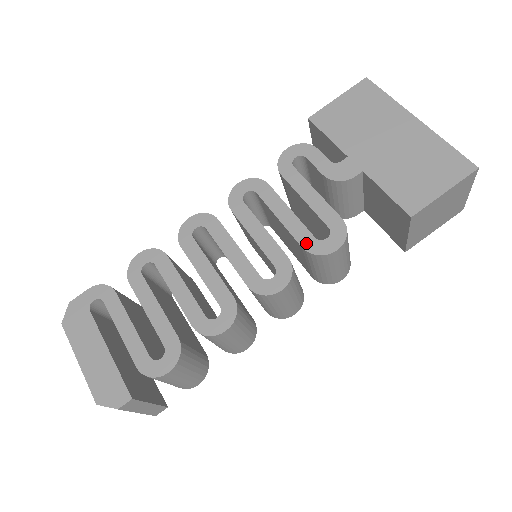
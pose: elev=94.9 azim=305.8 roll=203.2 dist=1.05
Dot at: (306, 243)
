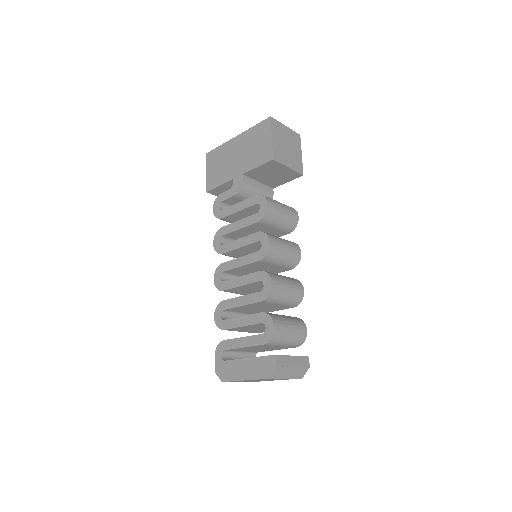
Dot at: (256, 219)
